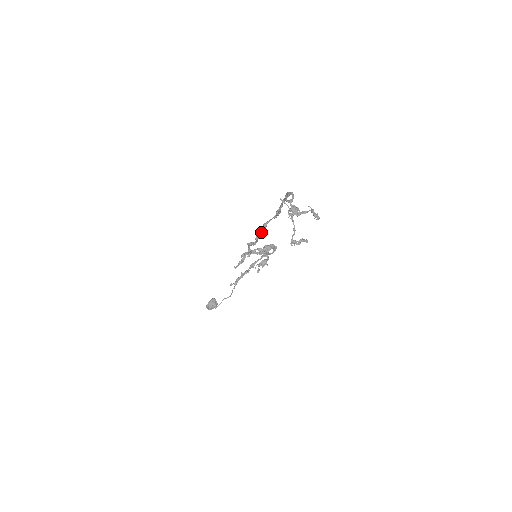
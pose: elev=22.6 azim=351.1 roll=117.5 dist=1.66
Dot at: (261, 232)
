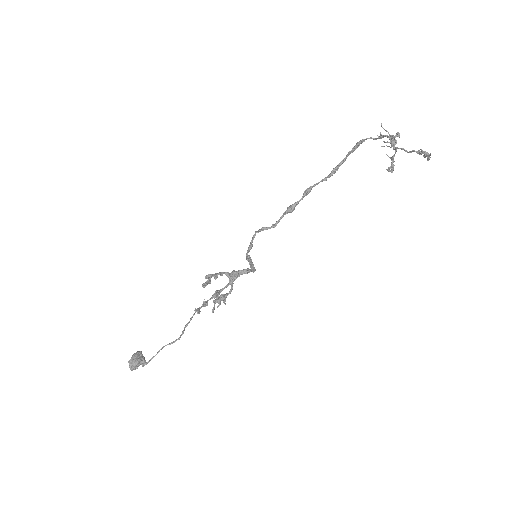
Dot at: (298, 201)
